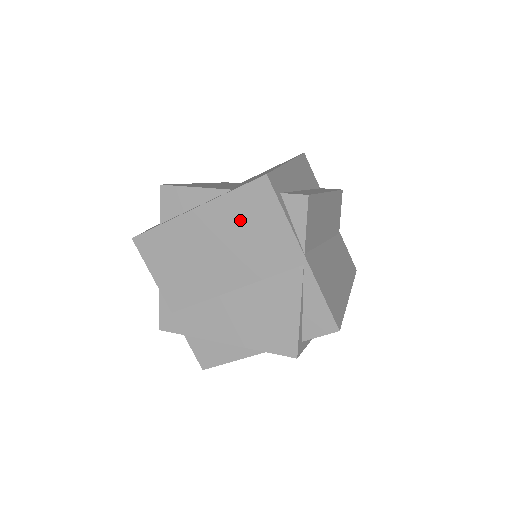
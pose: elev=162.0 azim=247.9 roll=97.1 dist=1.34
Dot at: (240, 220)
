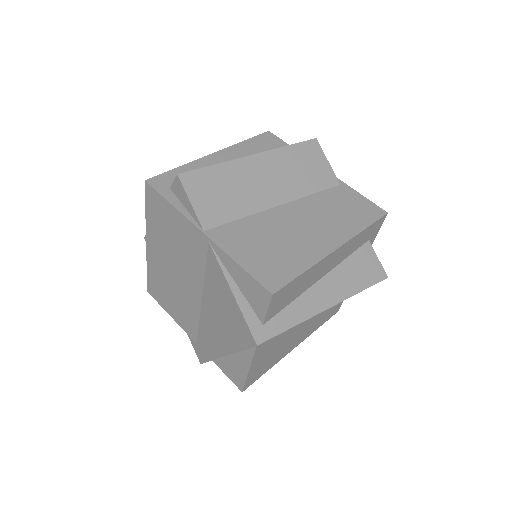
Dot at: (163, 232)
